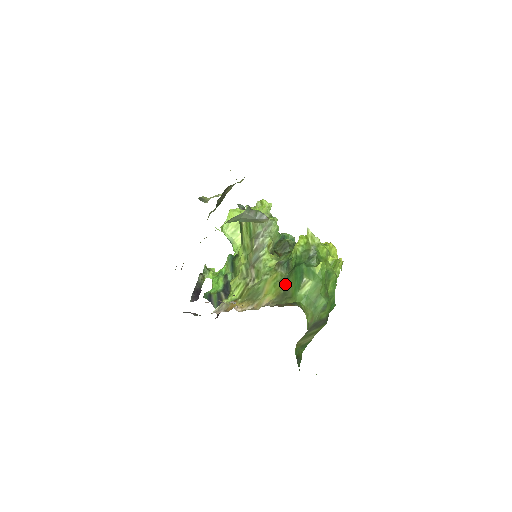
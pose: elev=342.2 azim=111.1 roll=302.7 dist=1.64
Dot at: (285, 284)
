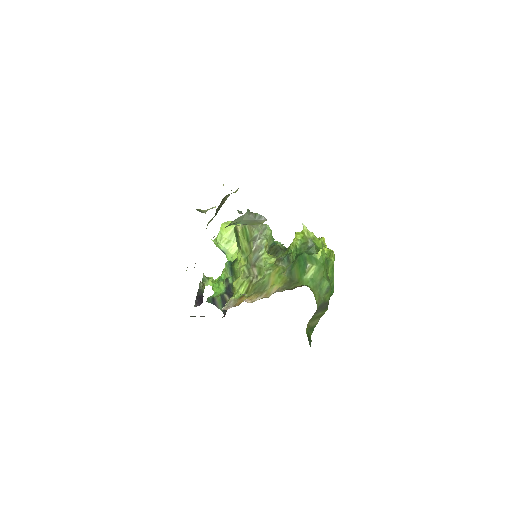
Dot at: (290, 273)
